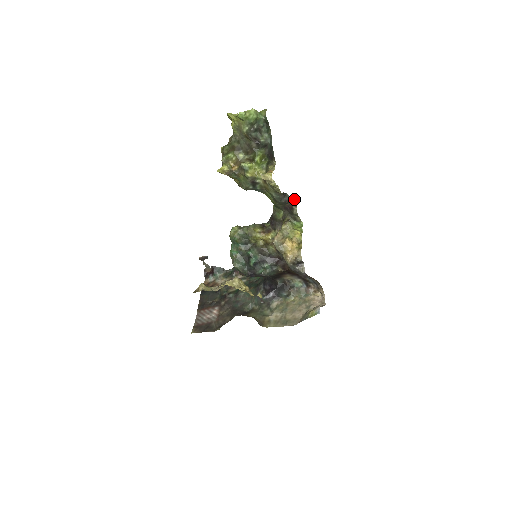
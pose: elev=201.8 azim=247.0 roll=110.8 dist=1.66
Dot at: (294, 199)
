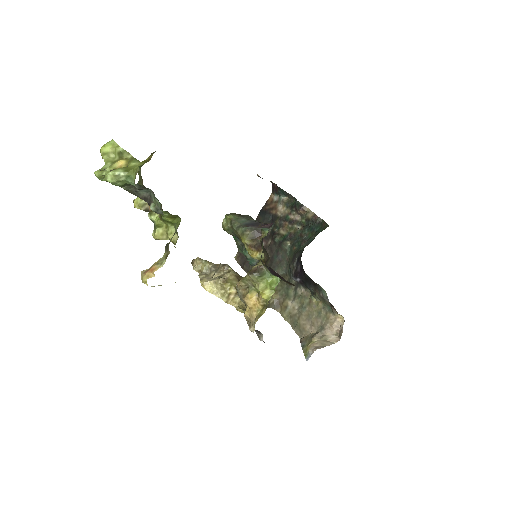
Dot at: occluded
